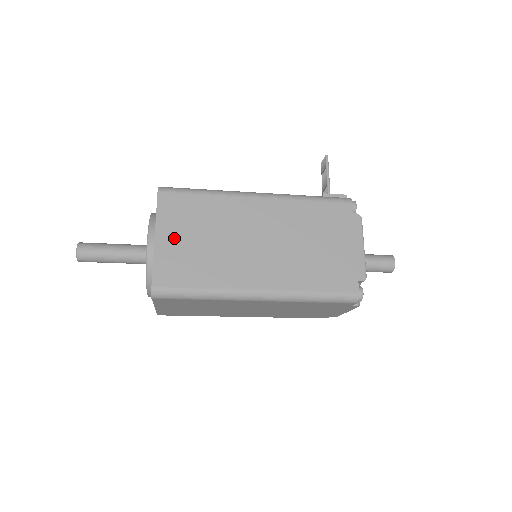
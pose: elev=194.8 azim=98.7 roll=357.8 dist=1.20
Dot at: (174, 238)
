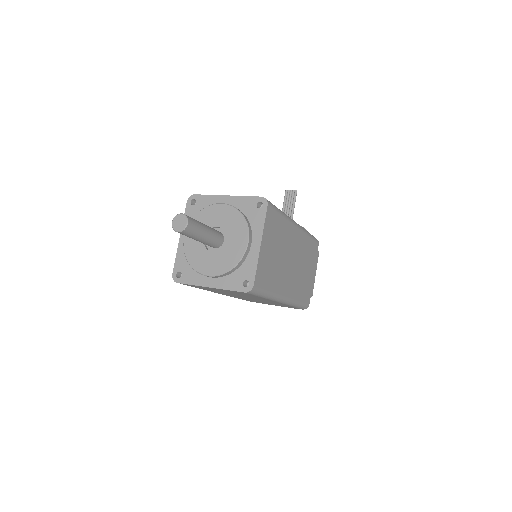
Dot at: (267, 248)
